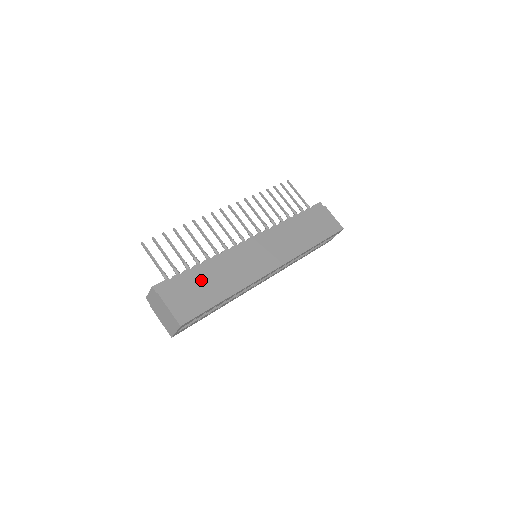
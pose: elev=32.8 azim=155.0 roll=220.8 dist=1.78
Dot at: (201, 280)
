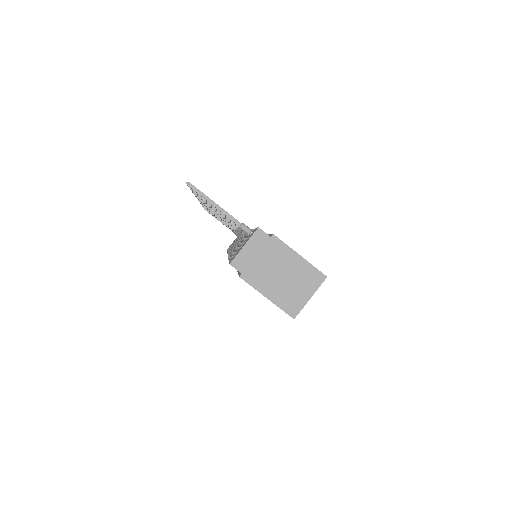
Dot at: occluded
